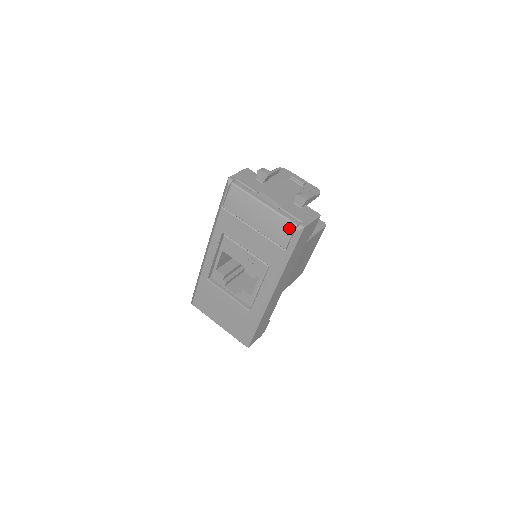
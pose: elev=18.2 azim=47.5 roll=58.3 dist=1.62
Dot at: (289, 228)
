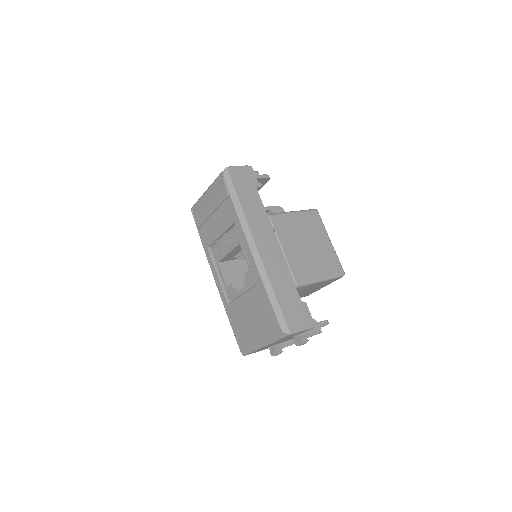
Dot at: (221, 179)
